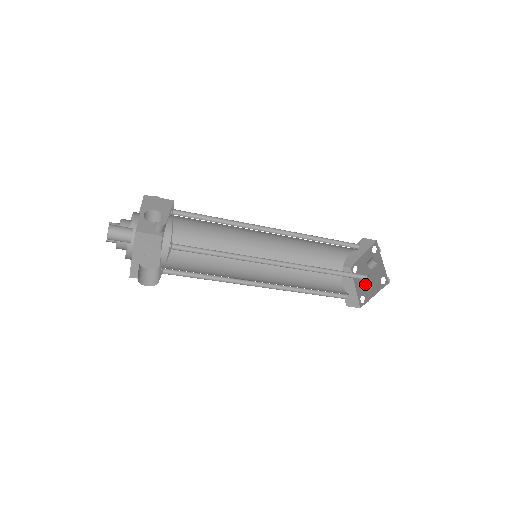
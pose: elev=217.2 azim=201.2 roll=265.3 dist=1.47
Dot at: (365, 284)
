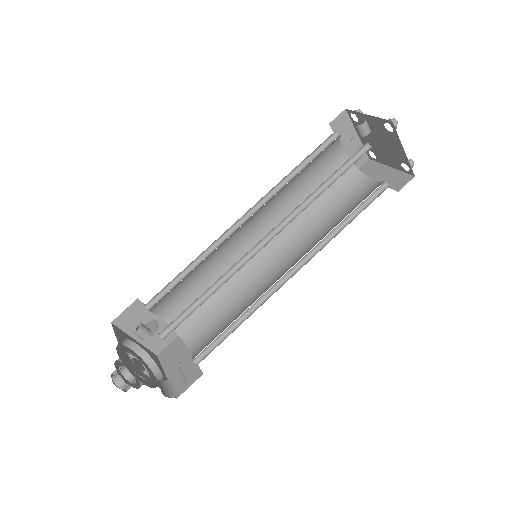
Dot at: (389, 153)
